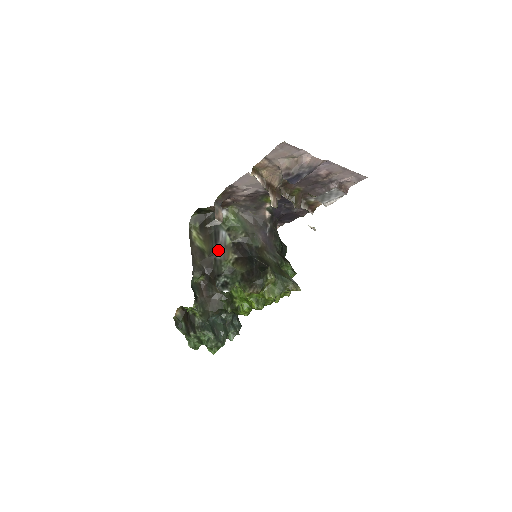
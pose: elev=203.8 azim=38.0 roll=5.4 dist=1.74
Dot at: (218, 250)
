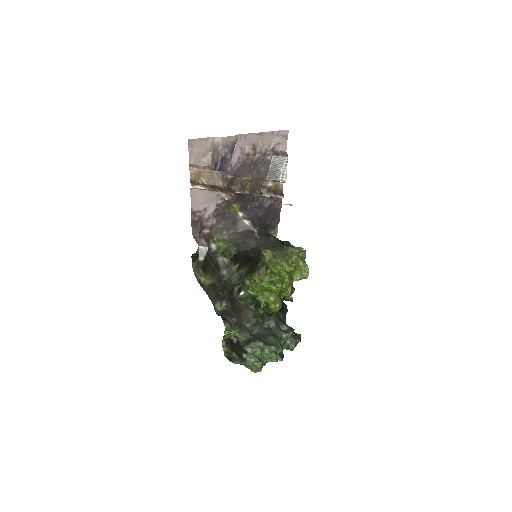
Dot at: (223, 273)
